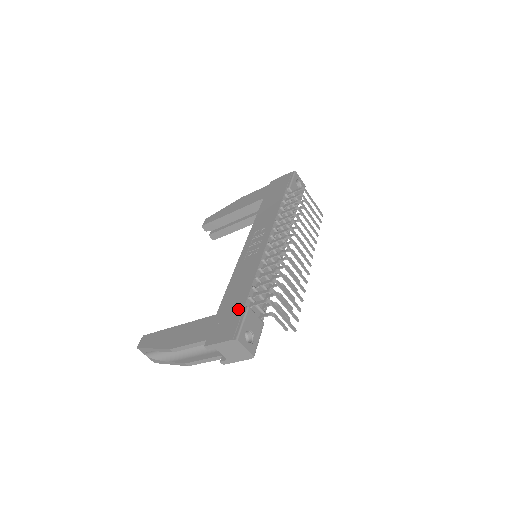
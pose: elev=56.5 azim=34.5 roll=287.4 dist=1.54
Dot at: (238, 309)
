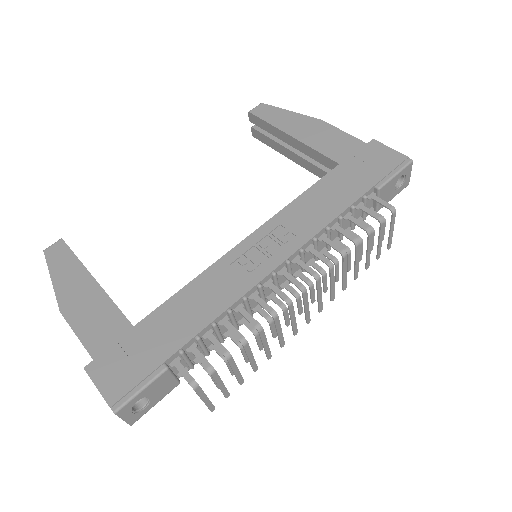
Dot at: (155, 358)
